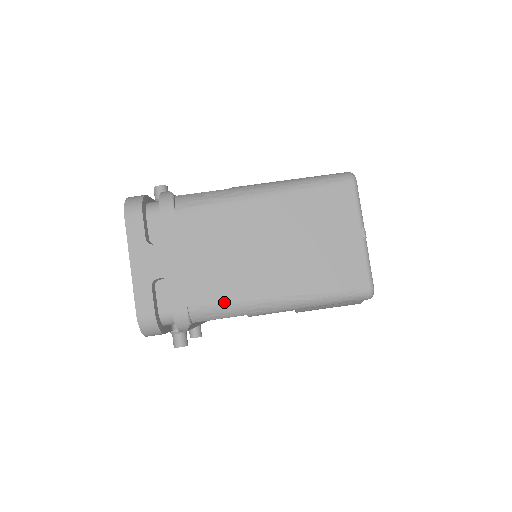
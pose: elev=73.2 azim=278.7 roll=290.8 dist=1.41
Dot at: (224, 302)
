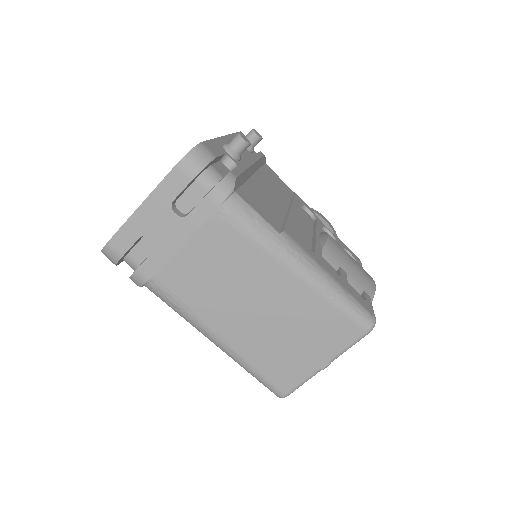
Dot at: (179, 303)
